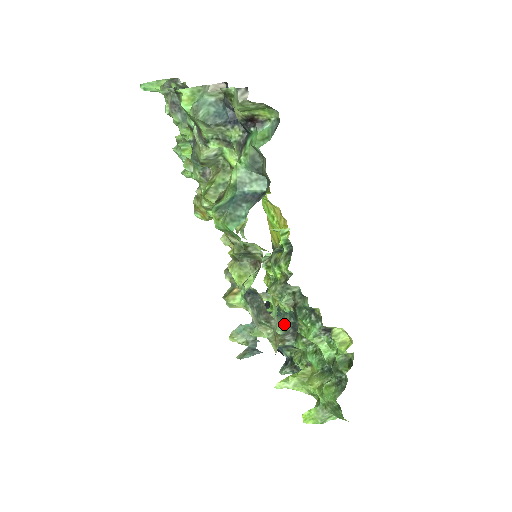
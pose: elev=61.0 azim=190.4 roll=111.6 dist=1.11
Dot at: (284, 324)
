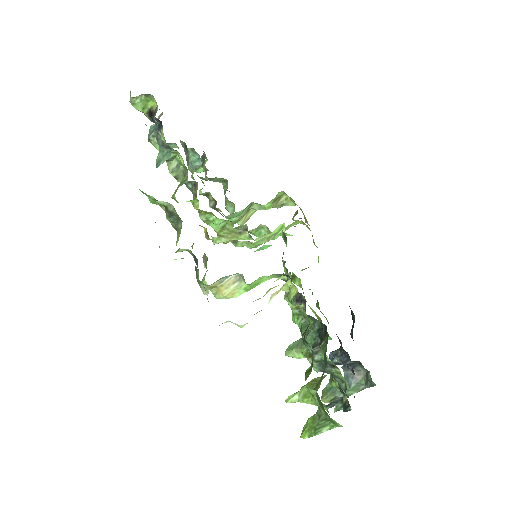
Dot at: (312, 335)
